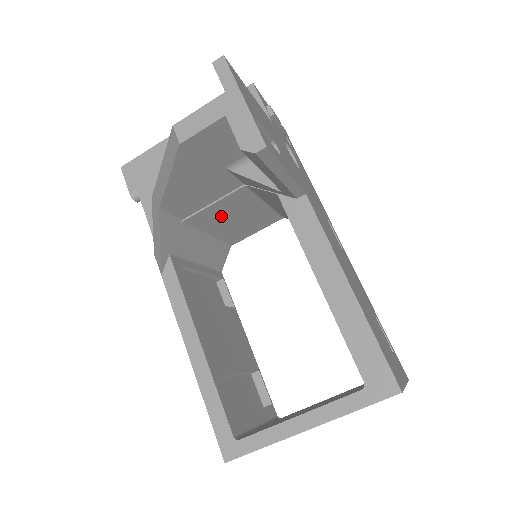
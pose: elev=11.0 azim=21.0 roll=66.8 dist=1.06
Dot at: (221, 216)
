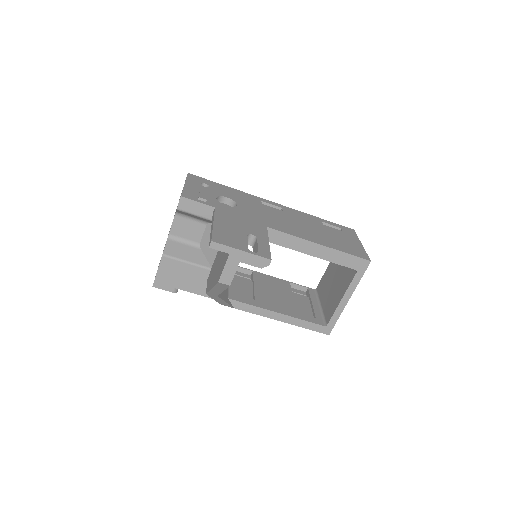
Dot at: occluded
